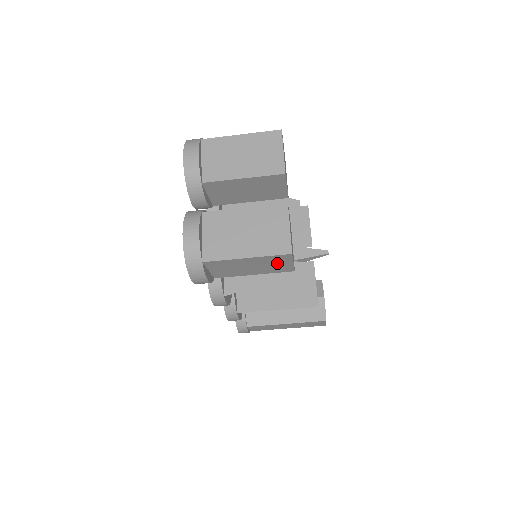
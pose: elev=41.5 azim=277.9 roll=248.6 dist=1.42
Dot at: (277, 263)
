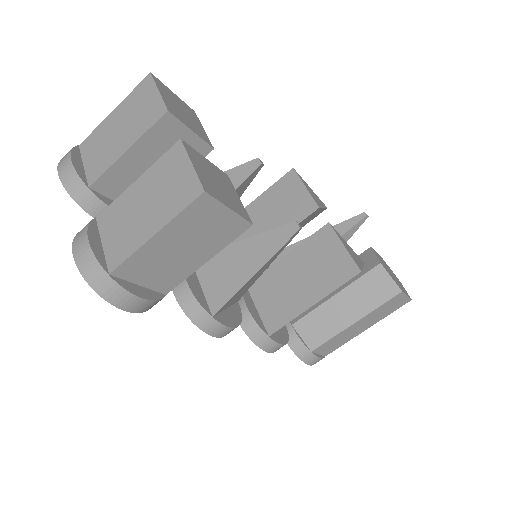
Dot at: (209, 222)
